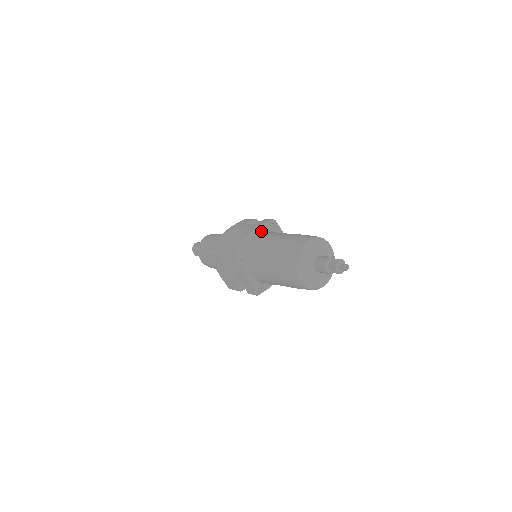
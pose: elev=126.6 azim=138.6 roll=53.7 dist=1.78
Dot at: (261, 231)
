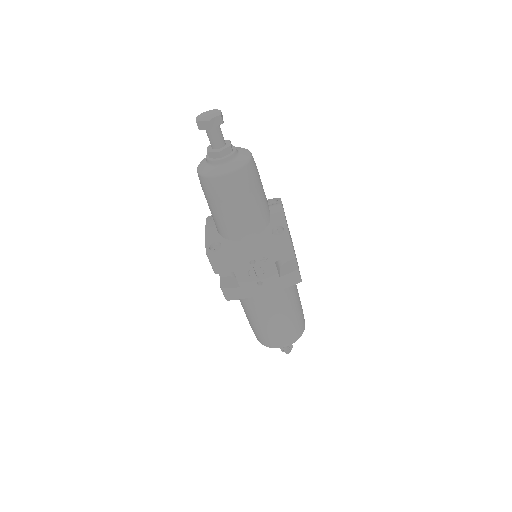
Dot at: occluded
